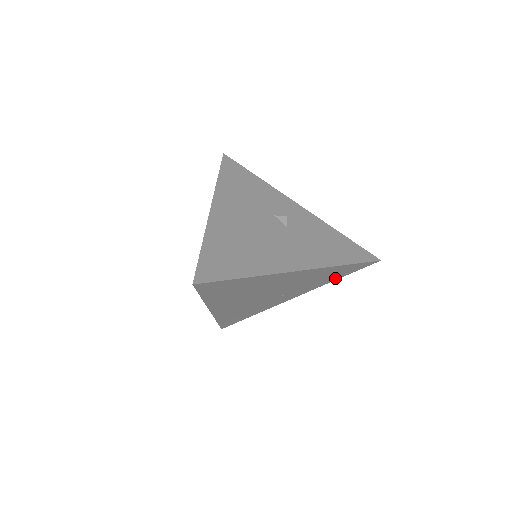
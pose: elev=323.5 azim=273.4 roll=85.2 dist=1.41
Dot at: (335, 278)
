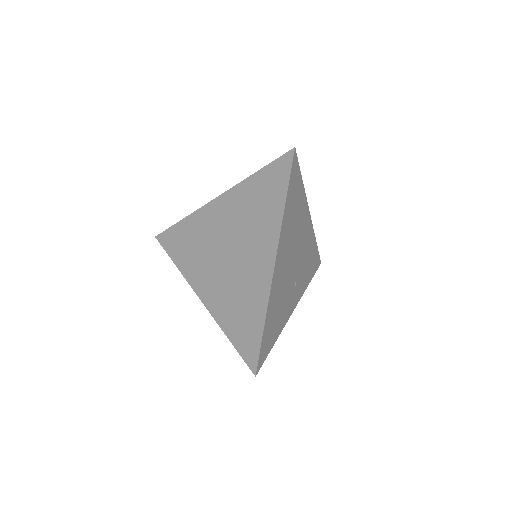
Dot at: (309, 278)
